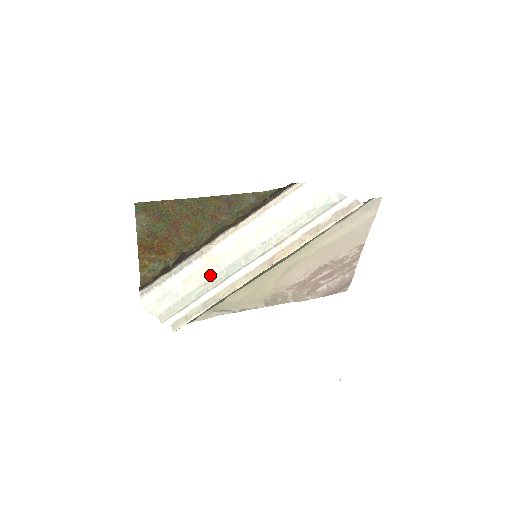
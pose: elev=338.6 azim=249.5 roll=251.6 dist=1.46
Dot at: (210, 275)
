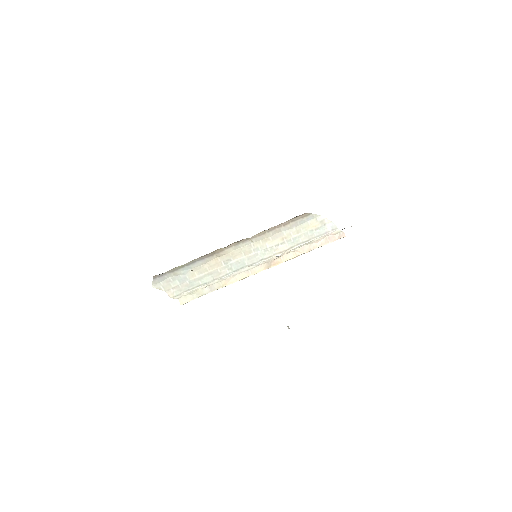
Dot at: (217, 267)
